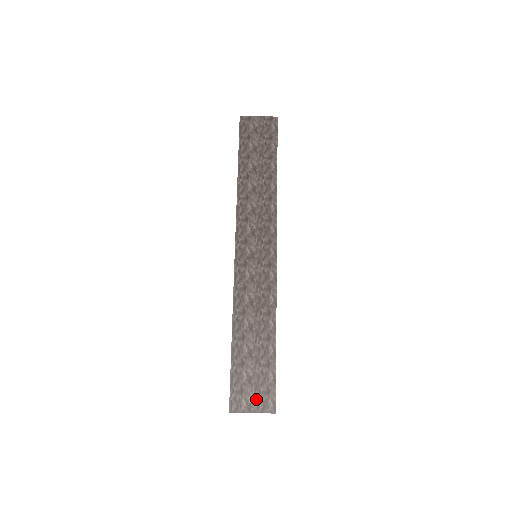
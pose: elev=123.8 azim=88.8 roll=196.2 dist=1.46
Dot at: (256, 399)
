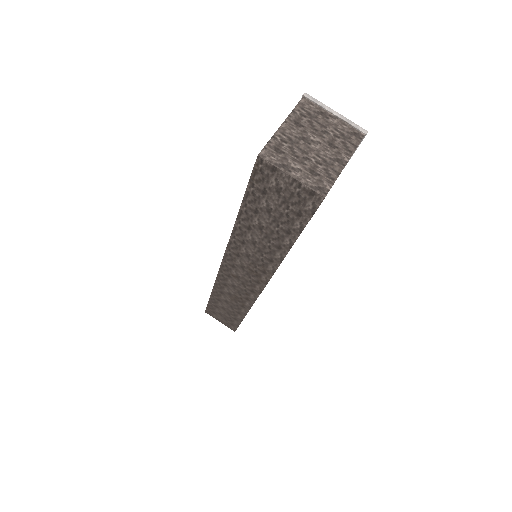
Dot at: (223, 321)
